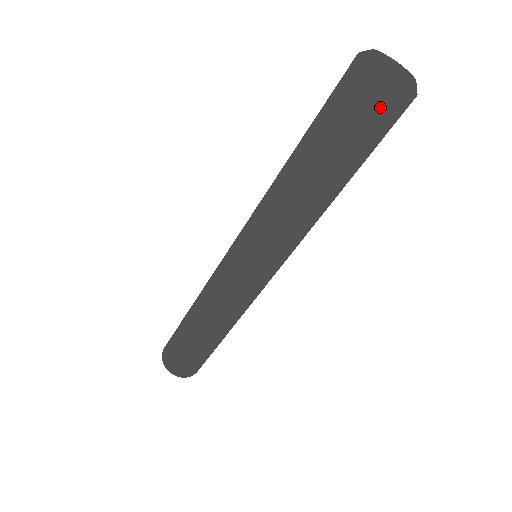
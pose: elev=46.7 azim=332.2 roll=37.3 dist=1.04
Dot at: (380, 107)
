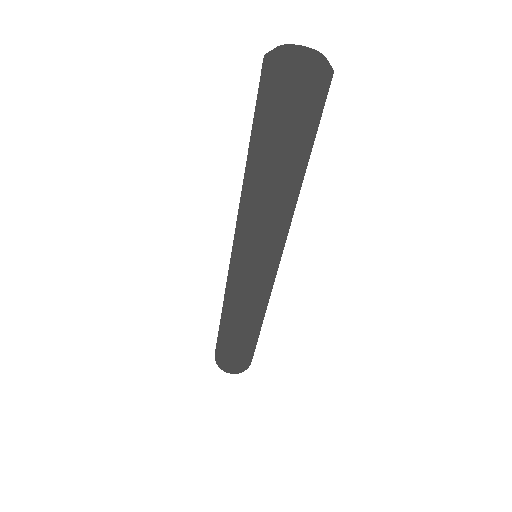
Dot at: (302, 102)
